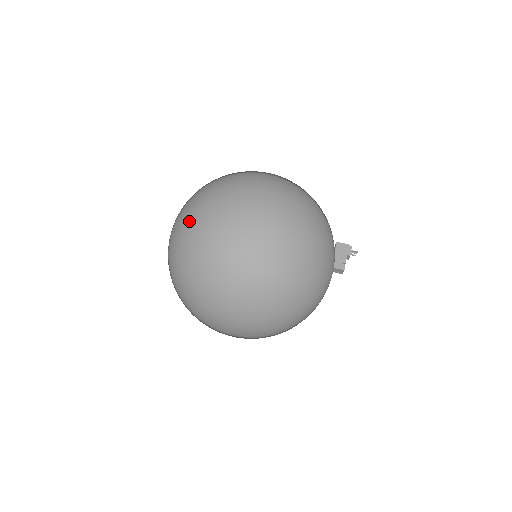
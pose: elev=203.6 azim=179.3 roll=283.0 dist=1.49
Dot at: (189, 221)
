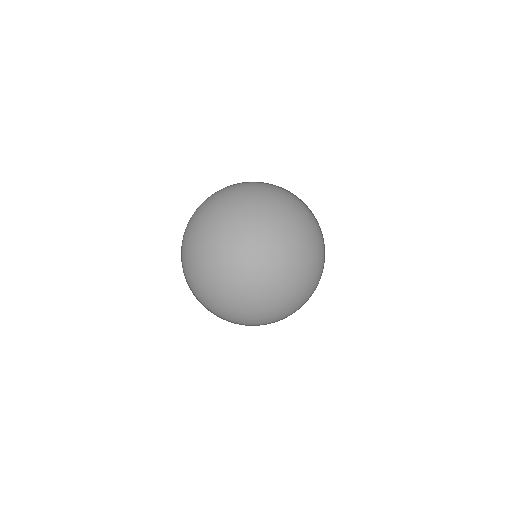
Dot at: (255, 192)
